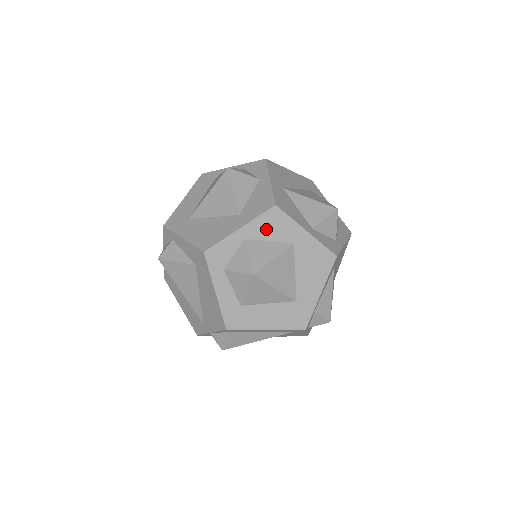
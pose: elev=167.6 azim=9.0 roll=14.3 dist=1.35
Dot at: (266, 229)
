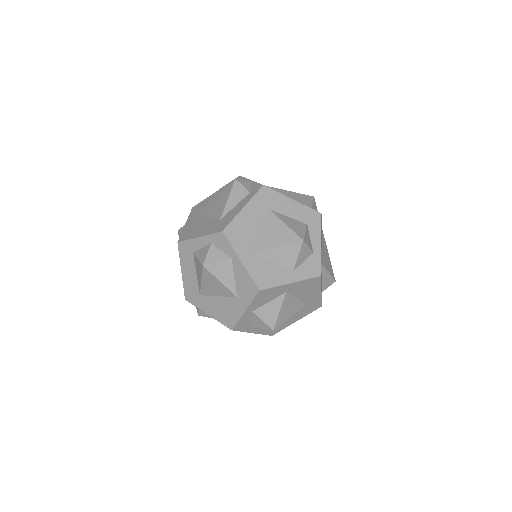
Dot at: (262, 300)
